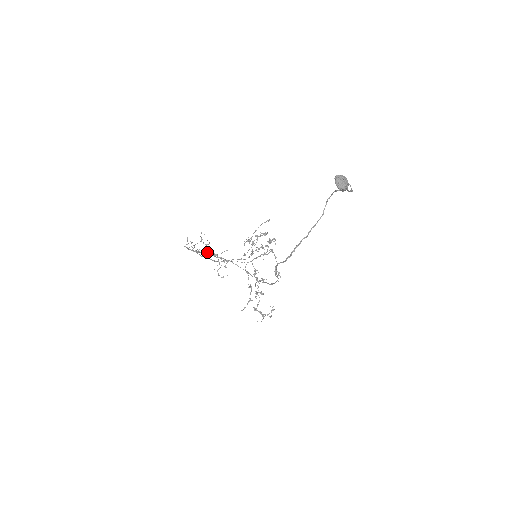
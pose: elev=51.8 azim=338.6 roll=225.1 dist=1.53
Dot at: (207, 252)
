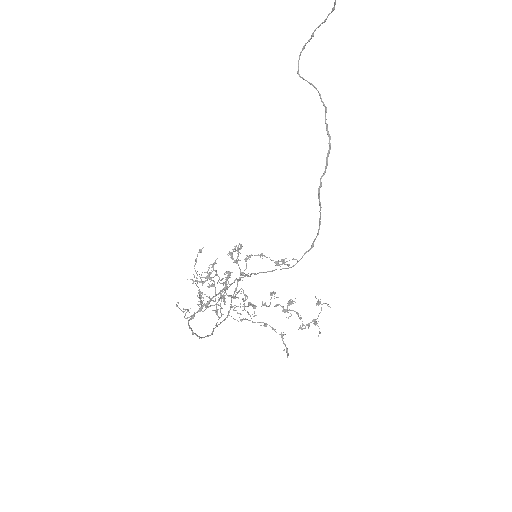
Dot at: occluded
